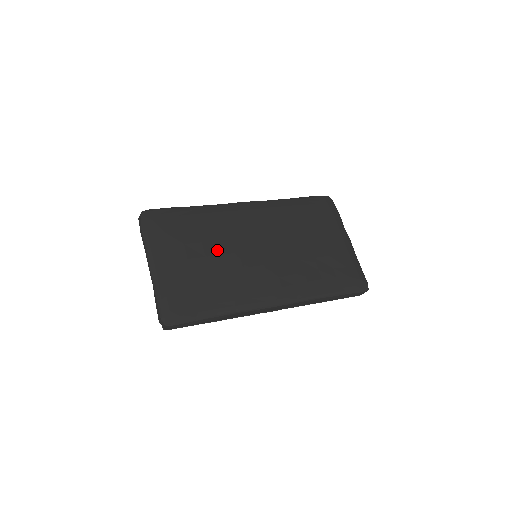
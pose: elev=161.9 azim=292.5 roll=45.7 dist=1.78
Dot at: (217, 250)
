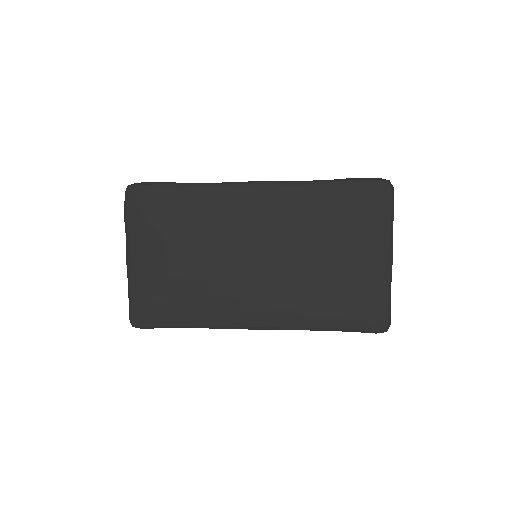
Dot at: (201, 252)
